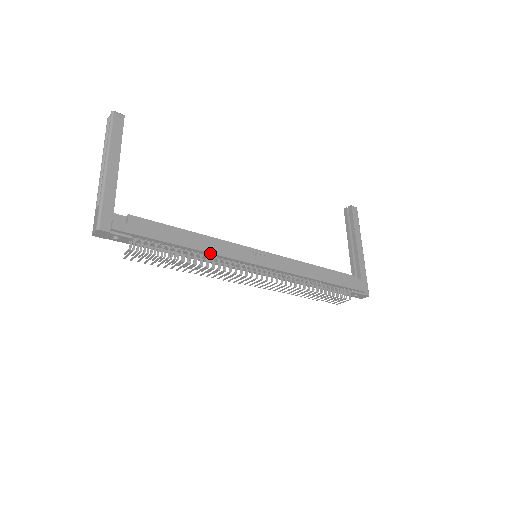
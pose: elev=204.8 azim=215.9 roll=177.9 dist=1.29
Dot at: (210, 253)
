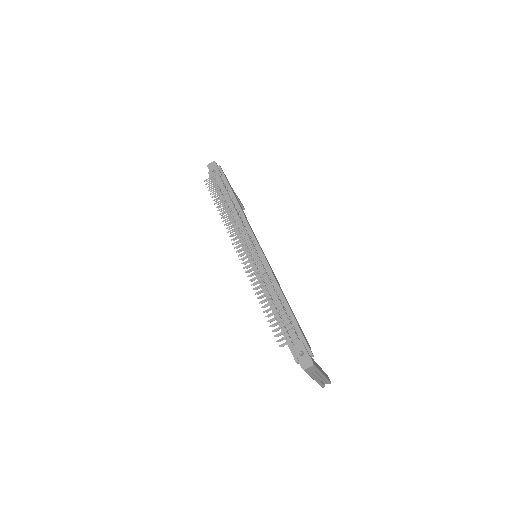
Dot at: occluded
